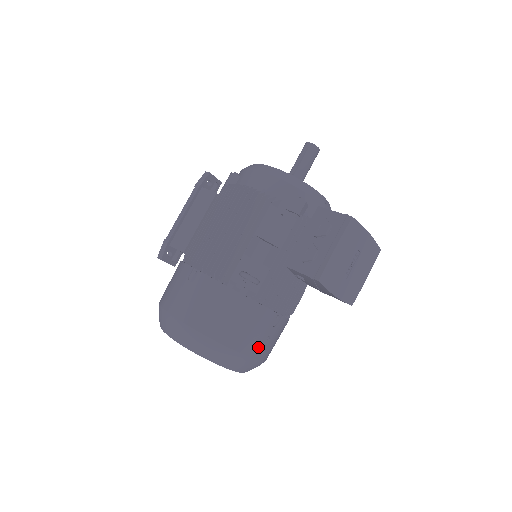
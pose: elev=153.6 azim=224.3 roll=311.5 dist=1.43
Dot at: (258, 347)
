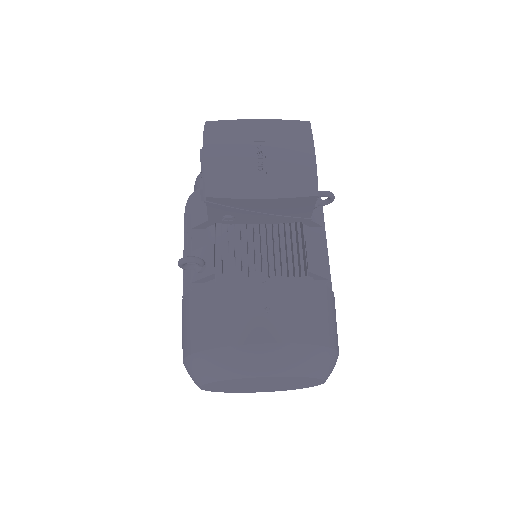
Dot at: (259, 327)
